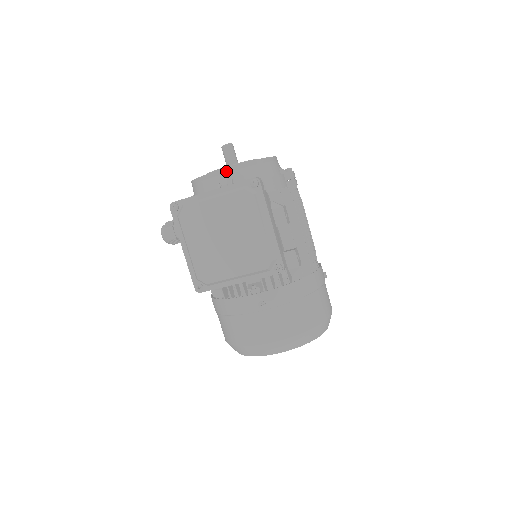
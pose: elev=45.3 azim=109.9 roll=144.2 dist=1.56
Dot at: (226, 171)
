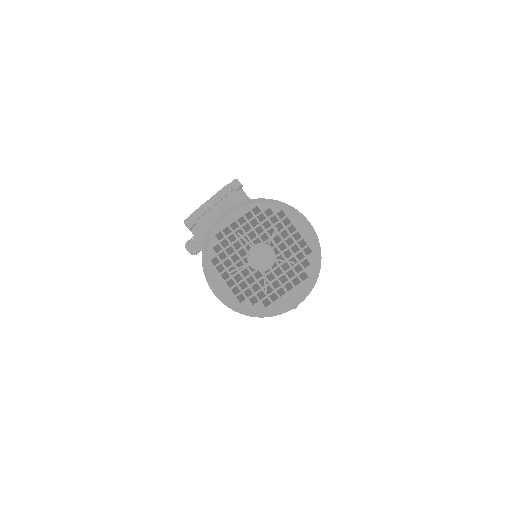
Dot at: occluded
